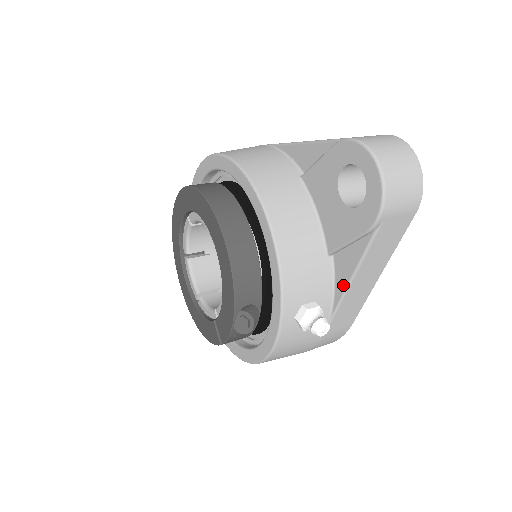
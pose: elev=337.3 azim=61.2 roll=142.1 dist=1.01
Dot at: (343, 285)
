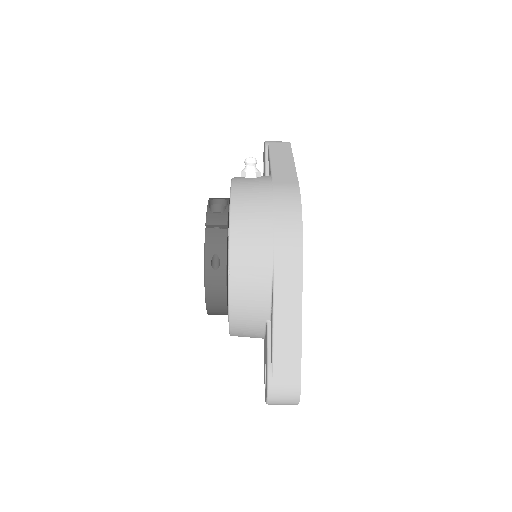
Dot at: occluded
